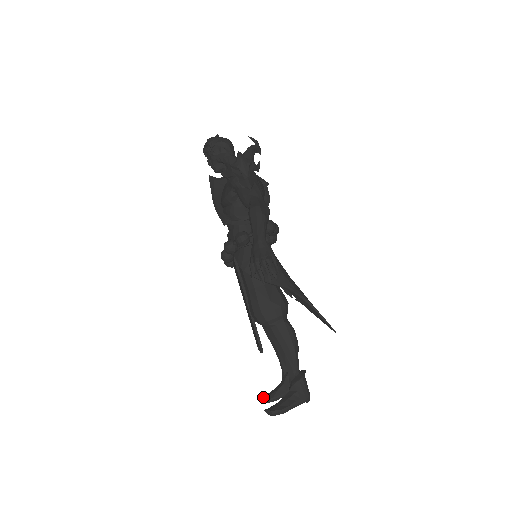
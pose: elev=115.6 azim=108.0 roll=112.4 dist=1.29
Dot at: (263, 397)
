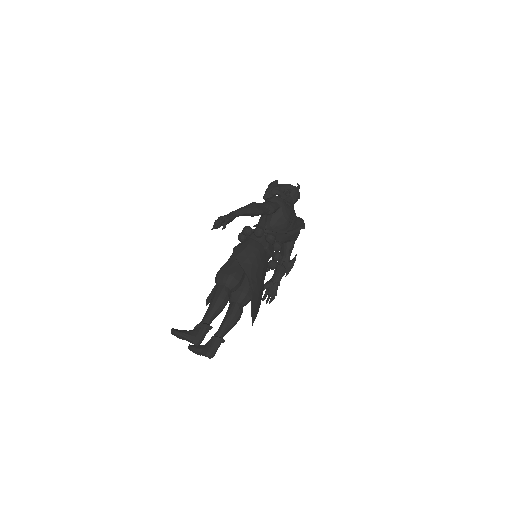
Dot at: occluded
